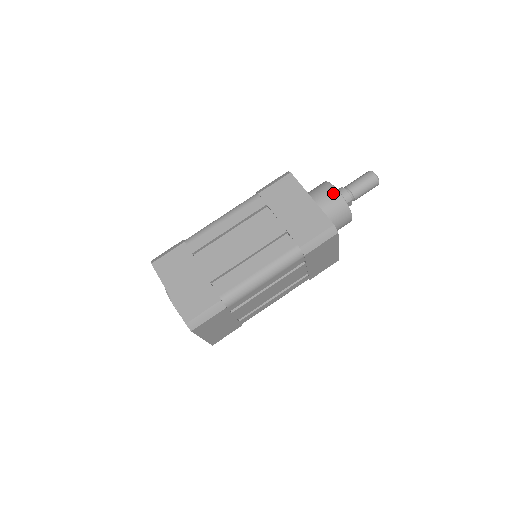
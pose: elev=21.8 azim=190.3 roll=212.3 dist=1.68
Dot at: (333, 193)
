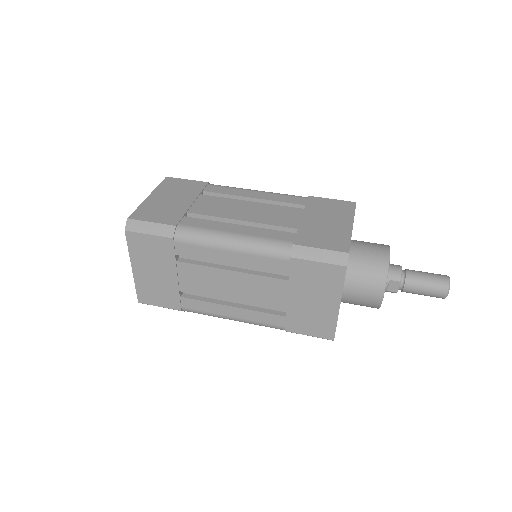
Dot at: (382, 250)
